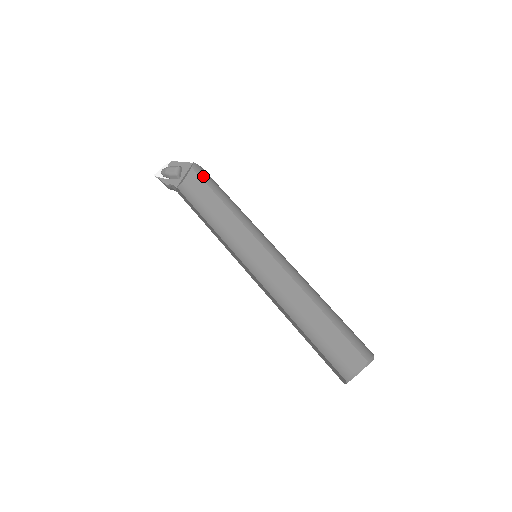
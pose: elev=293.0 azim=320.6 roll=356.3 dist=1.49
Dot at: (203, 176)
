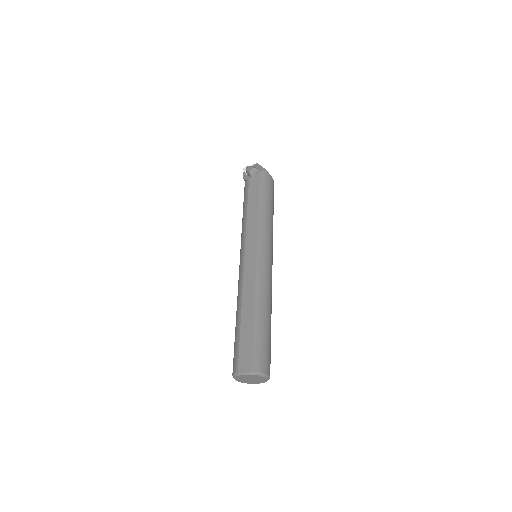
Dot at: (262, 181)
